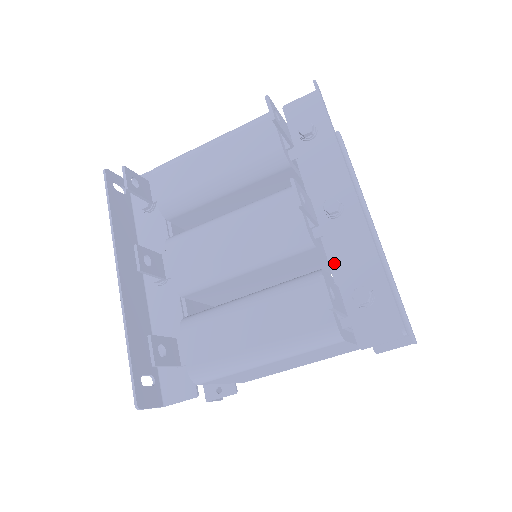
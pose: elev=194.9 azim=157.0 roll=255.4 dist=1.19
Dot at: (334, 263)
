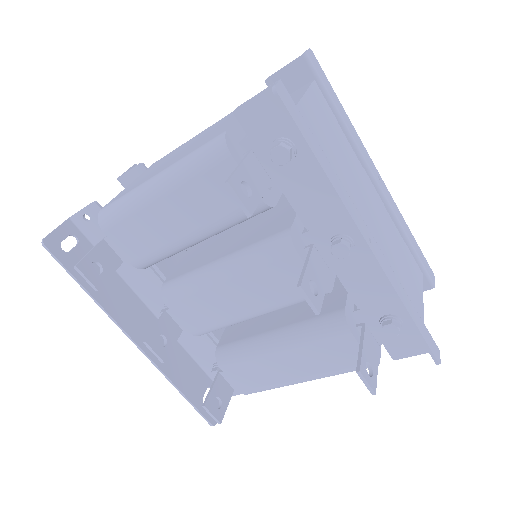
Dot at: (354, 296)
